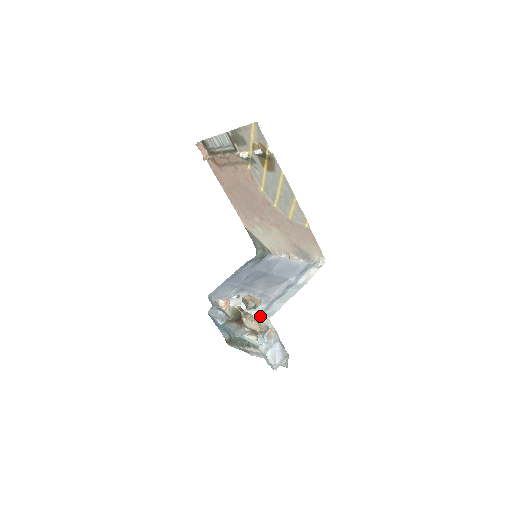
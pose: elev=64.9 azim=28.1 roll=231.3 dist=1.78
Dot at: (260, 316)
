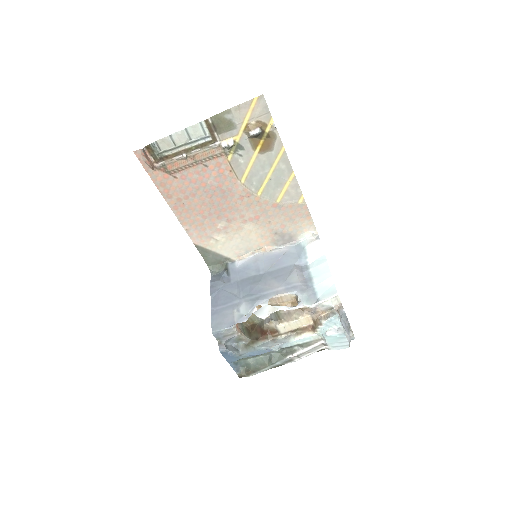
Dot at: (319, 301)
